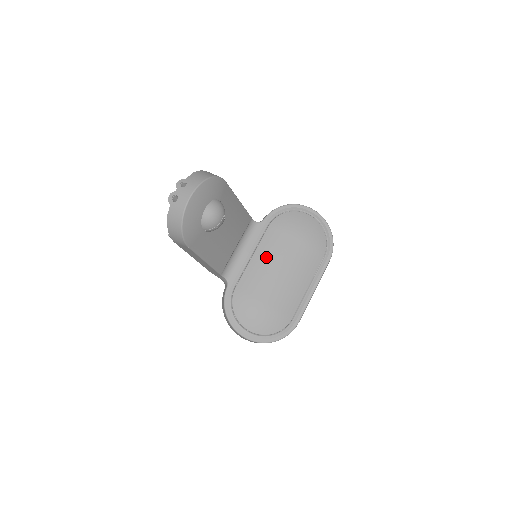
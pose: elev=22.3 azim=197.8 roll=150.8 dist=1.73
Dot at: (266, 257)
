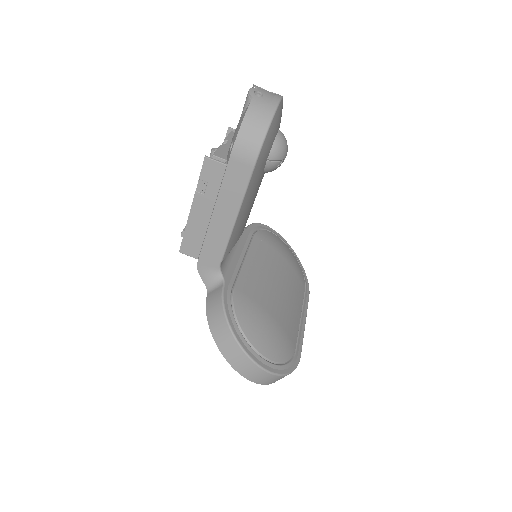
Dot at: (261, 264)
